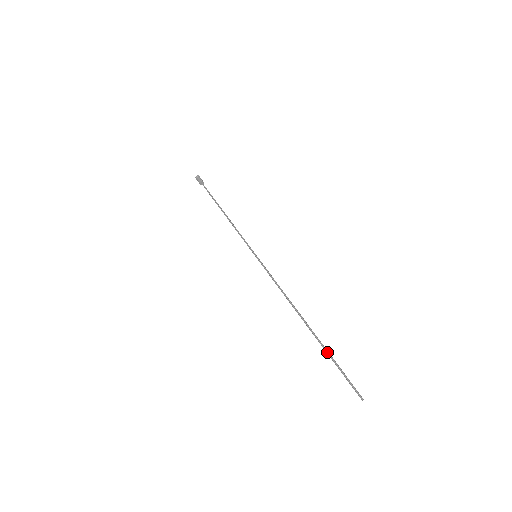
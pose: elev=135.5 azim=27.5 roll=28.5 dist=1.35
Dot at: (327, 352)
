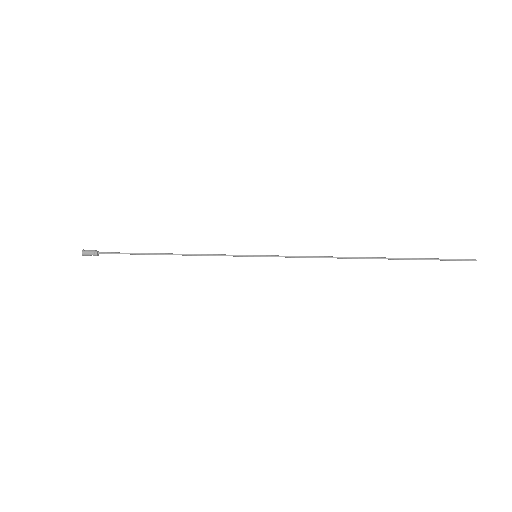
Dot at: (414, 258)
